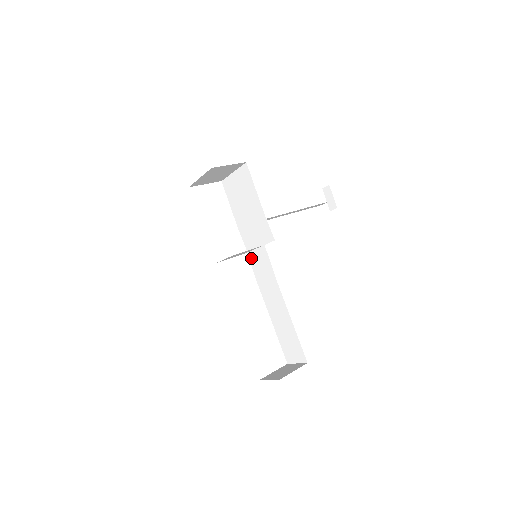
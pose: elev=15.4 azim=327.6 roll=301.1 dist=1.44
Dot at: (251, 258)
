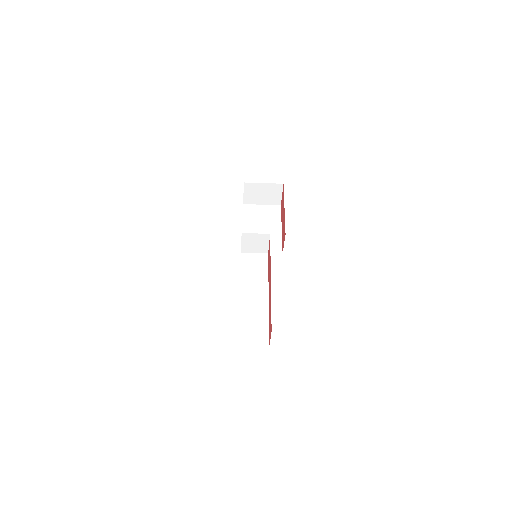
Dot at: (244, 257)
